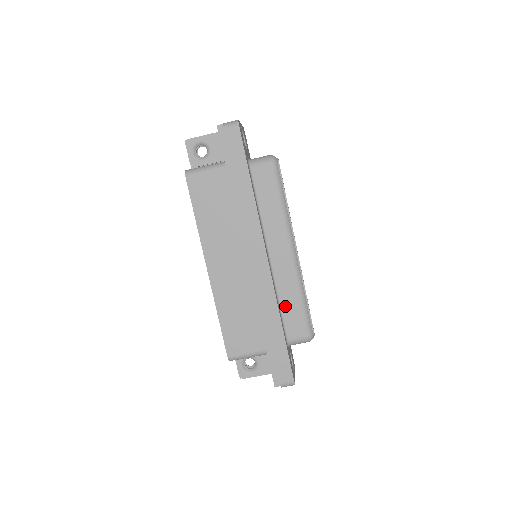
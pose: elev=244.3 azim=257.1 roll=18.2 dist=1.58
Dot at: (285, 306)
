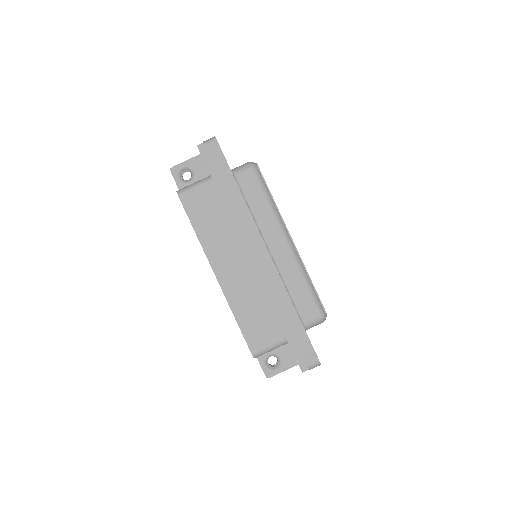
Dot at: (294, 292)
